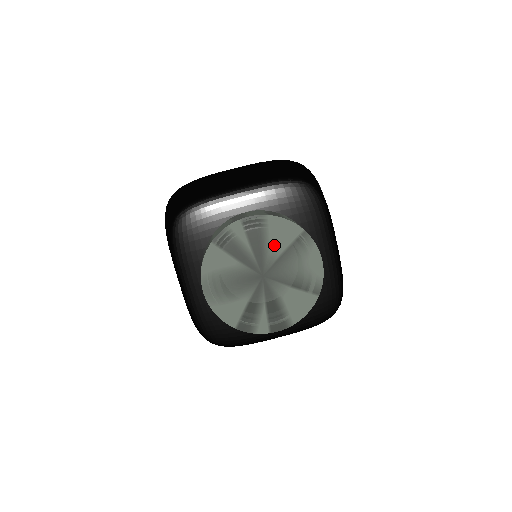
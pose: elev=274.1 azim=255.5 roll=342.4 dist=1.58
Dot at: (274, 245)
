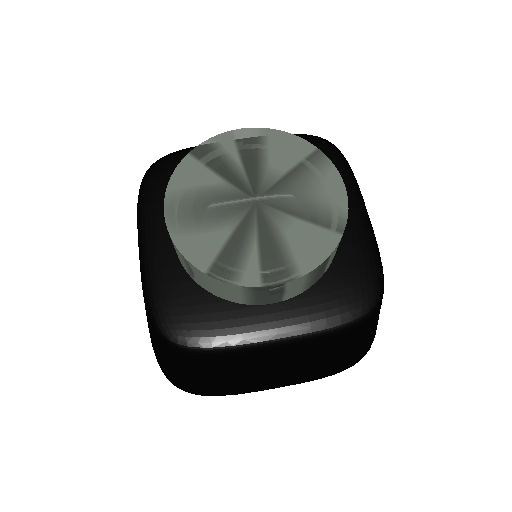
Dot at: (275, 163)
